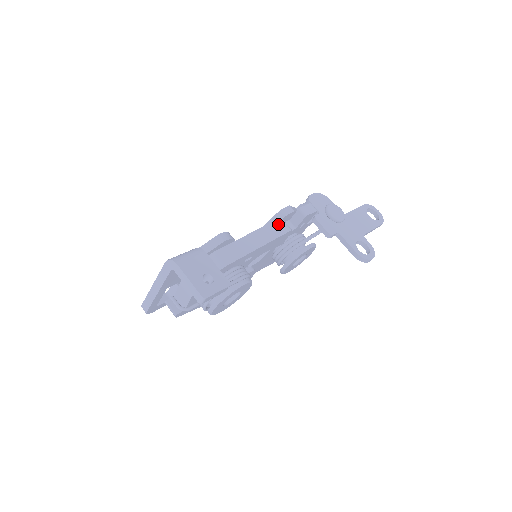
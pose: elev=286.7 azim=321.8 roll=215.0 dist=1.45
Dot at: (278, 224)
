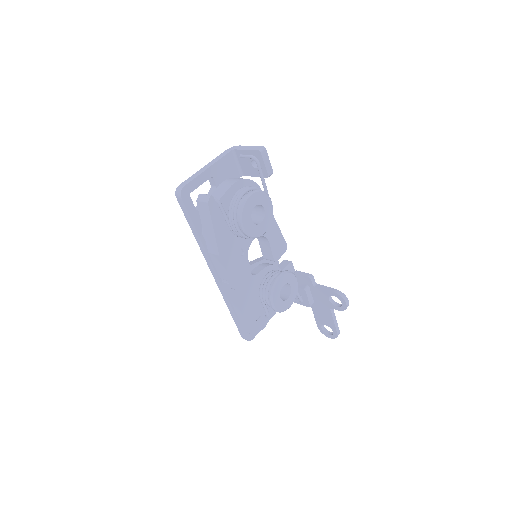
Dot at: occluded
